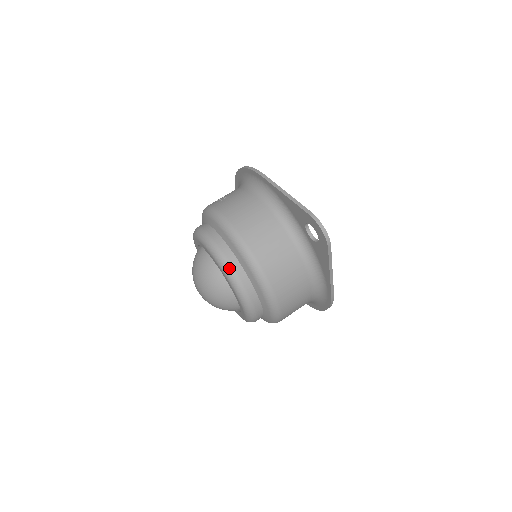
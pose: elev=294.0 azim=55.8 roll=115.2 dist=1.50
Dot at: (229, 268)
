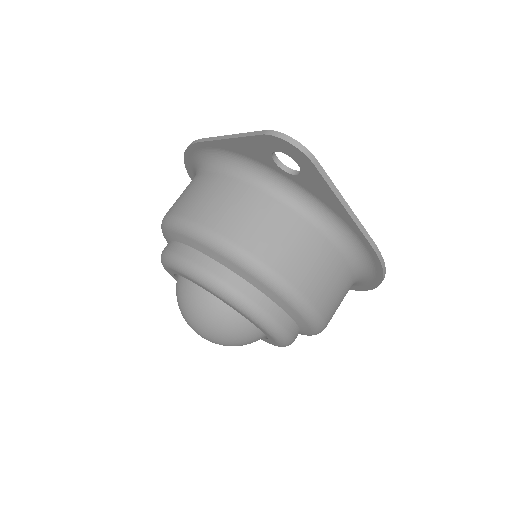
Dot at: (207, 276)
